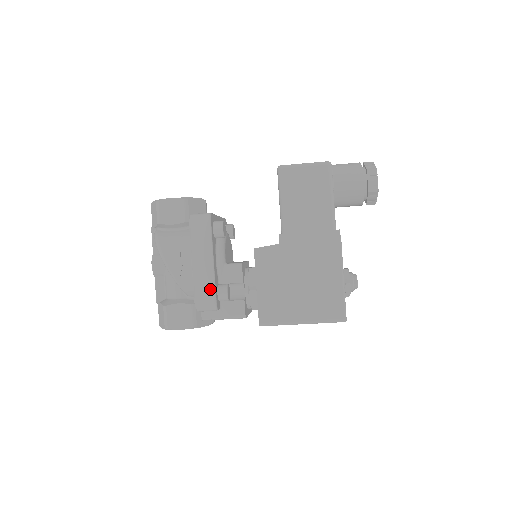
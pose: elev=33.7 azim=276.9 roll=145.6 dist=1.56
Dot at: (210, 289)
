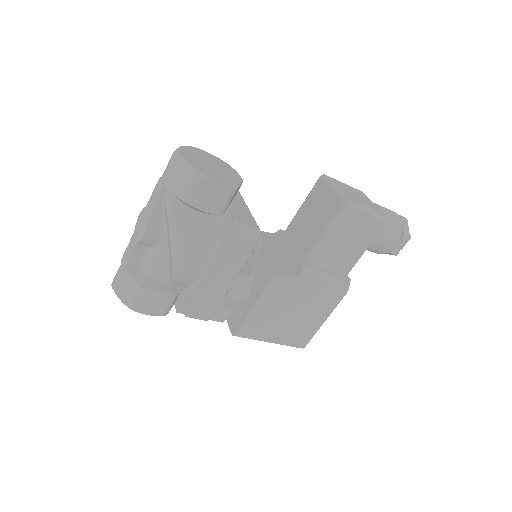
Dot at: (214, 305)
